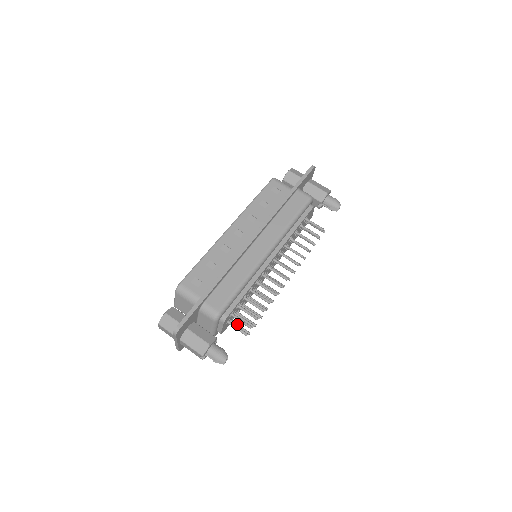
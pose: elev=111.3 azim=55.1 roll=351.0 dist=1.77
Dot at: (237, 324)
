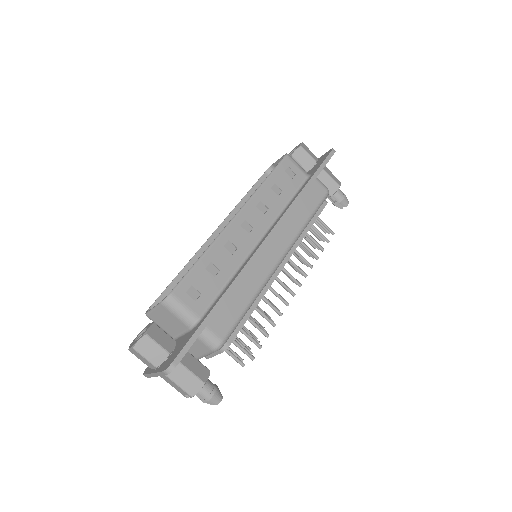
Dot at: (228, 347)
